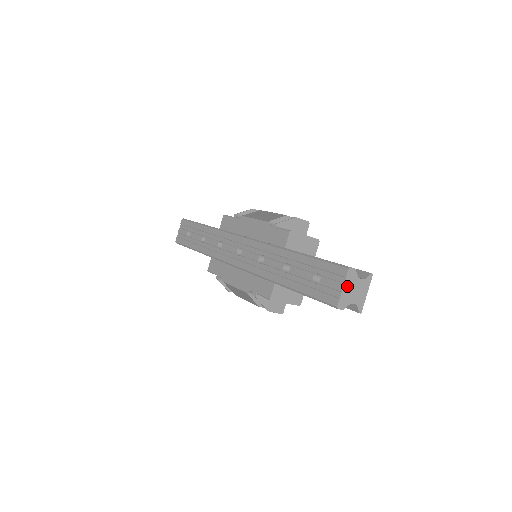
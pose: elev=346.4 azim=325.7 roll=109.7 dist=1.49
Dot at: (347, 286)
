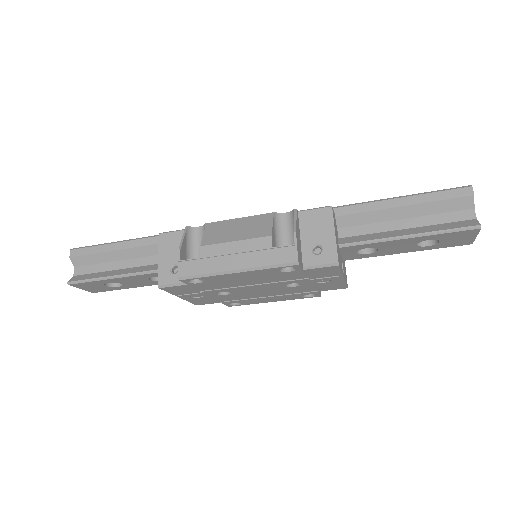
Dot at: occluded
